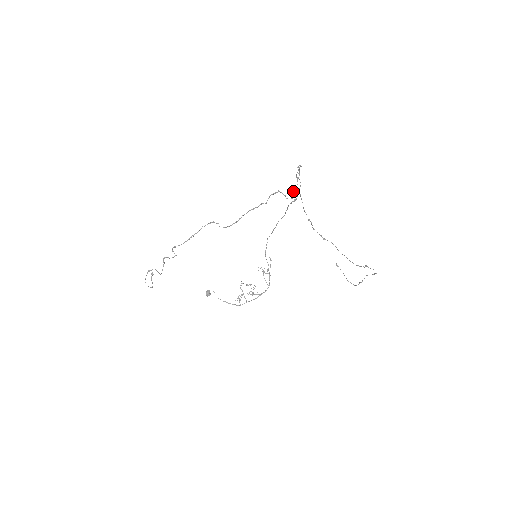
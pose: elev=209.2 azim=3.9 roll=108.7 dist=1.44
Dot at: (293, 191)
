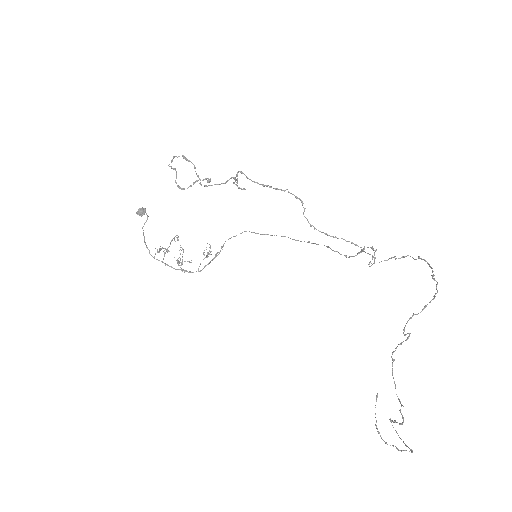
Dot at: (361, 252)
